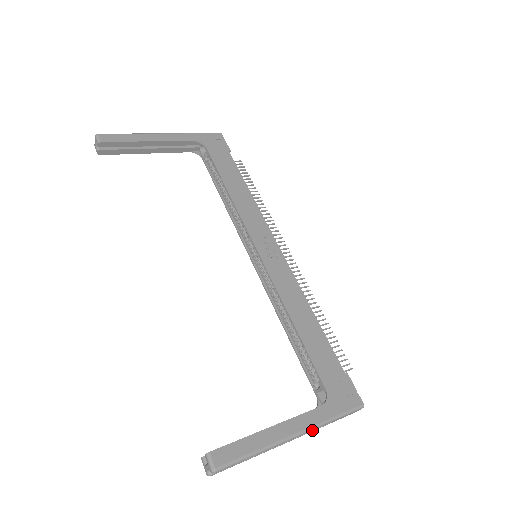
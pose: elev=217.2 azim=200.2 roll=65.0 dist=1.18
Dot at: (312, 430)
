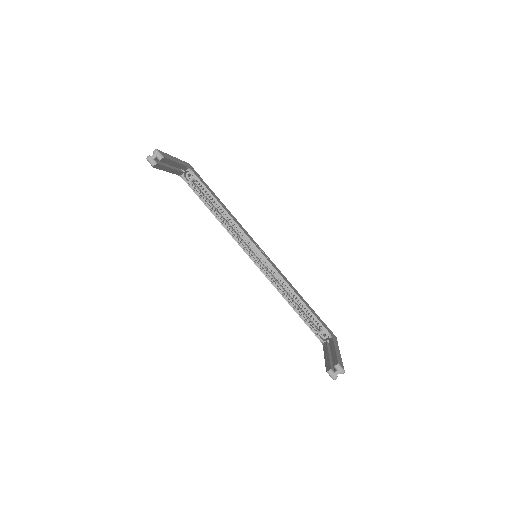
Dot at: occluded
